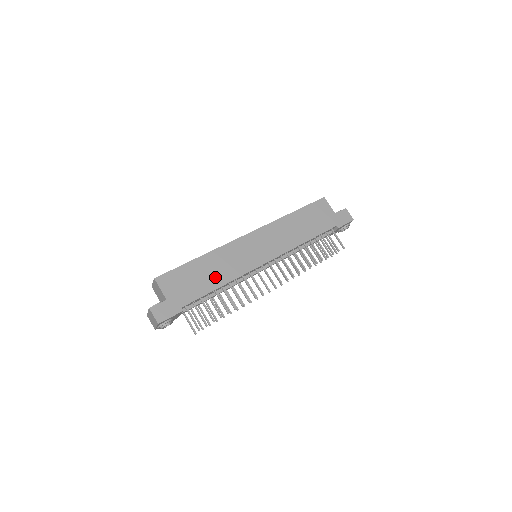
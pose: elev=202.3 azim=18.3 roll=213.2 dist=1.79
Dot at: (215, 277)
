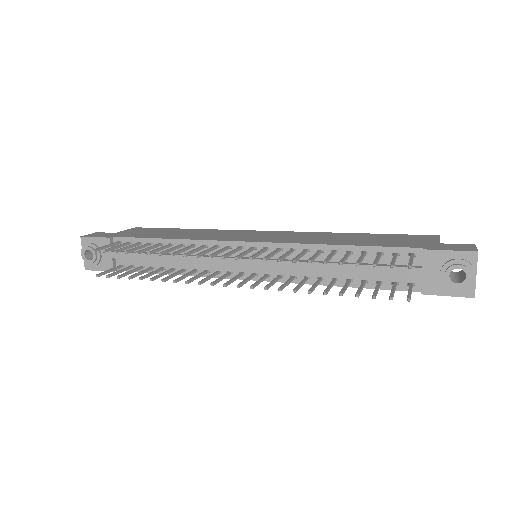
Dot at: (177, 235)
